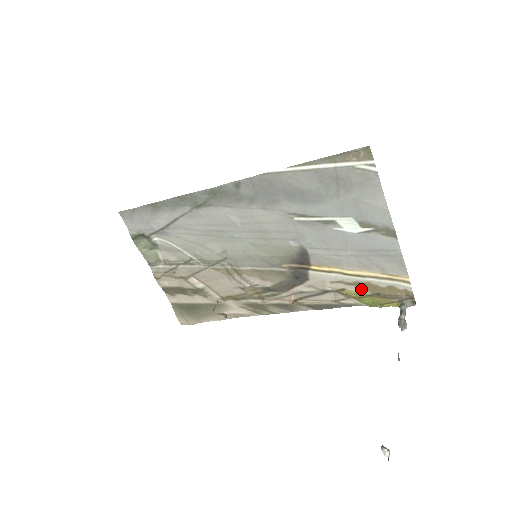
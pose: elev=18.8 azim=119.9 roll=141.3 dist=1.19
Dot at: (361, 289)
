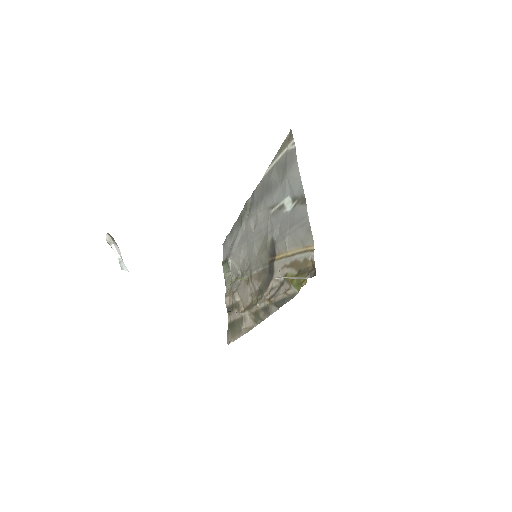
Dot at: (293, 270)
